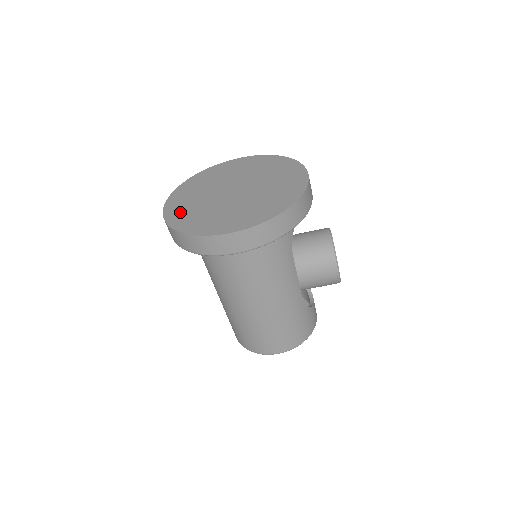
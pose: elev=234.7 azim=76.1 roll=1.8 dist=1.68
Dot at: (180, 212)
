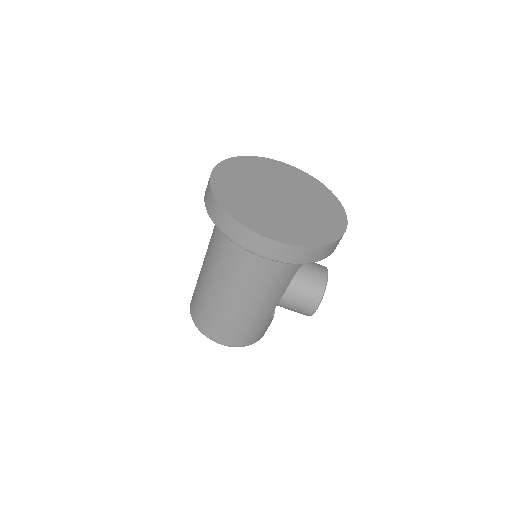
Dot at: (227, 188)
